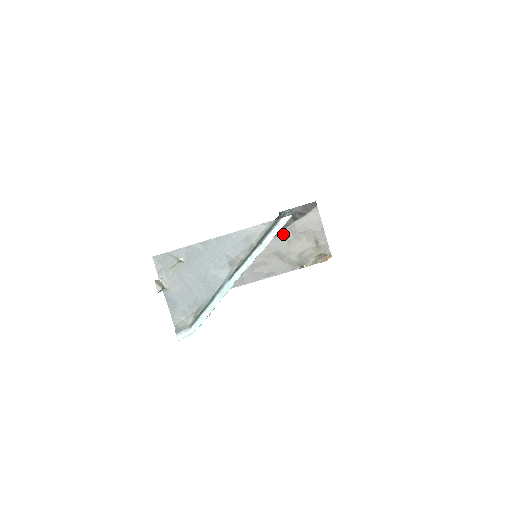
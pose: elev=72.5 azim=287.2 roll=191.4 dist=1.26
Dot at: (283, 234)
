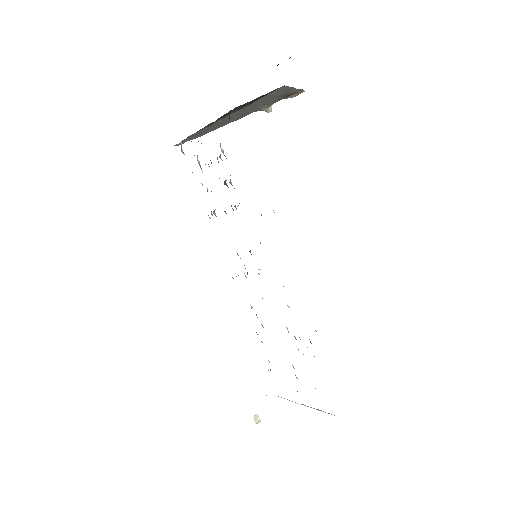
Dot at: (236, 112)
